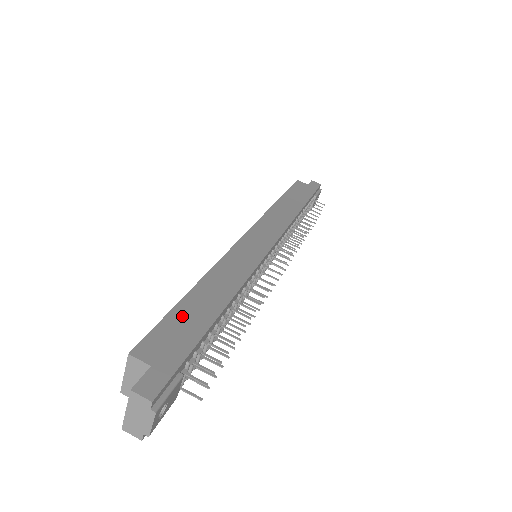
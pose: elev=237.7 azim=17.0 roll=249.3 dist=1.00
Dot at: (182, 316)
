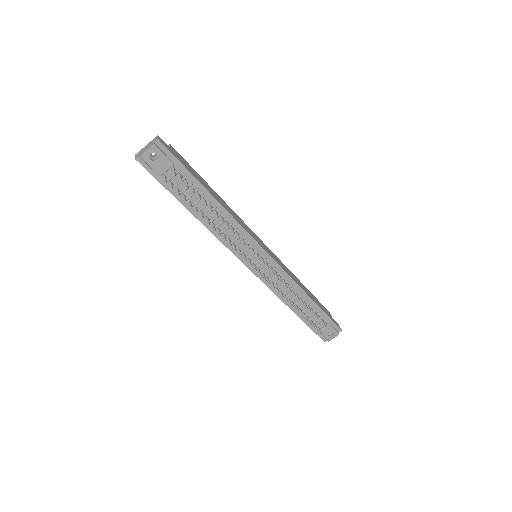
Dot at: (198, 176)
